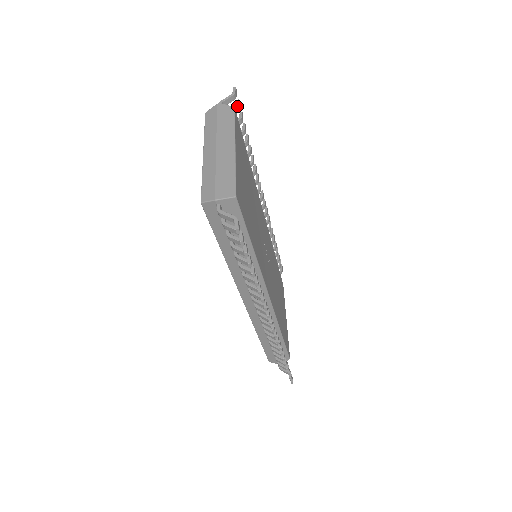
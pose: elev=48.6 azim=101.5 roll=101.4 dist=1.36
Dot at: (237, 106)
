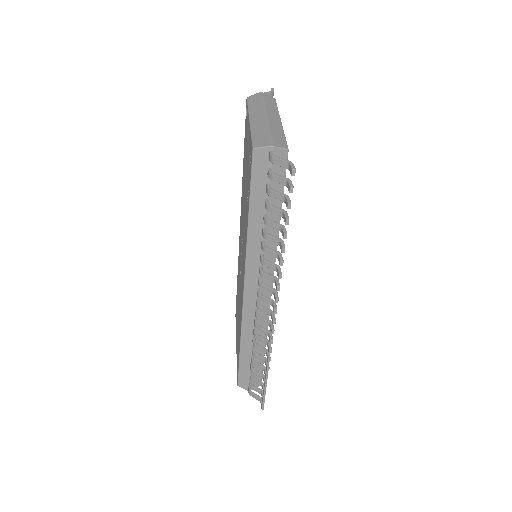
Dot at: occluded
